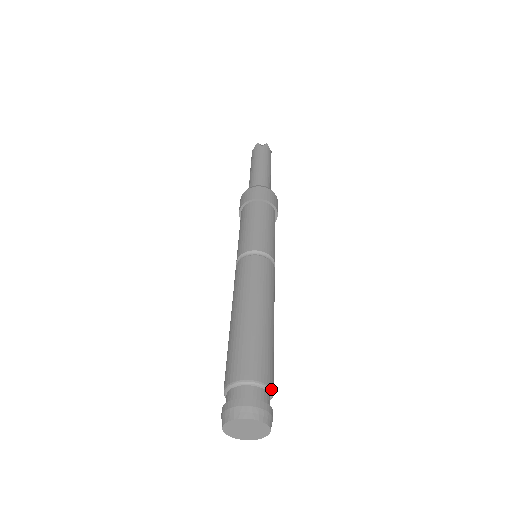
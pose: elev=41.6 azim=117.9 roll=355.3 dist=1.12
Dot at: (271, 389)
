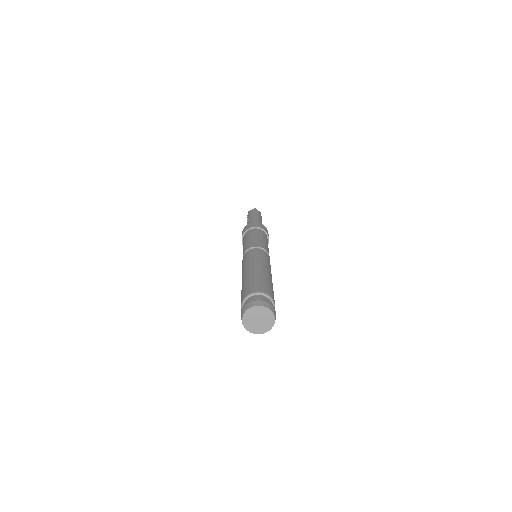
Dot at: occluded
